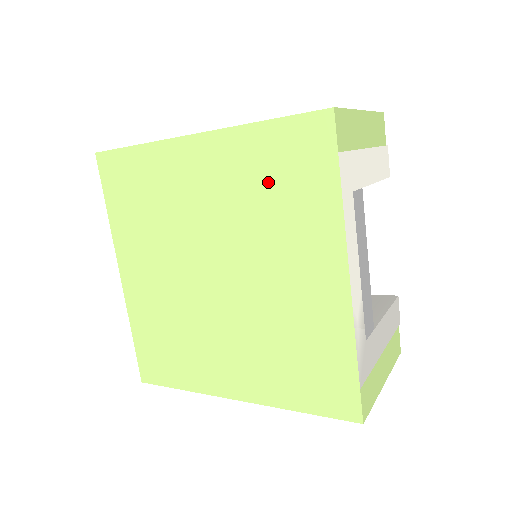
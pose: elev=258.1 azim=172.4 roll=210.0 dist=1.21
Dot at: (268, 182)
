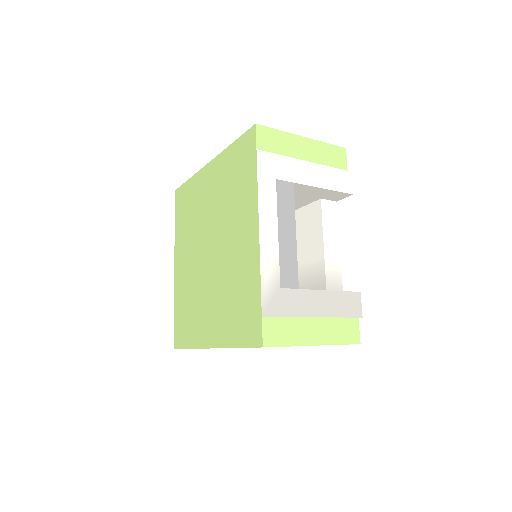
Dot at: (231, 180)
